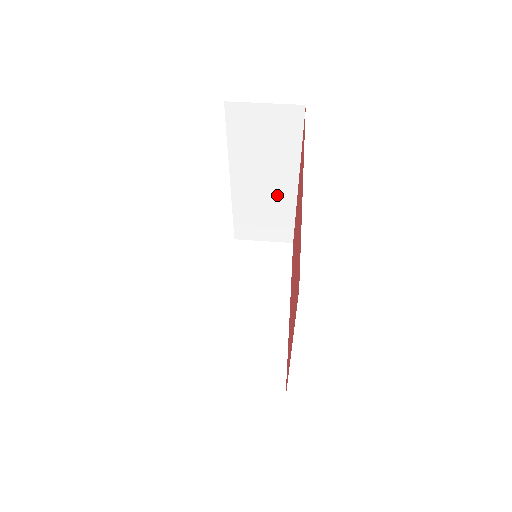
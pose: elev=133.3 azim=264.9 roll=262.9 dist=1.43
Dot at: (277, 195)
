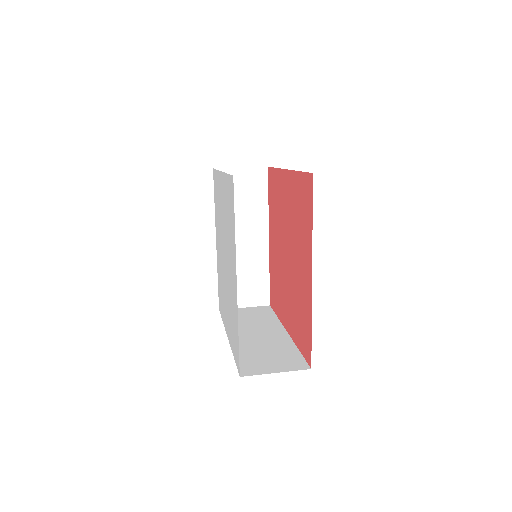
Dot at: (253, 251)
